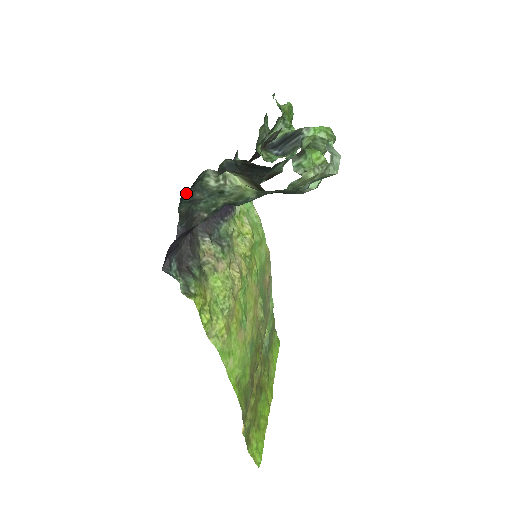
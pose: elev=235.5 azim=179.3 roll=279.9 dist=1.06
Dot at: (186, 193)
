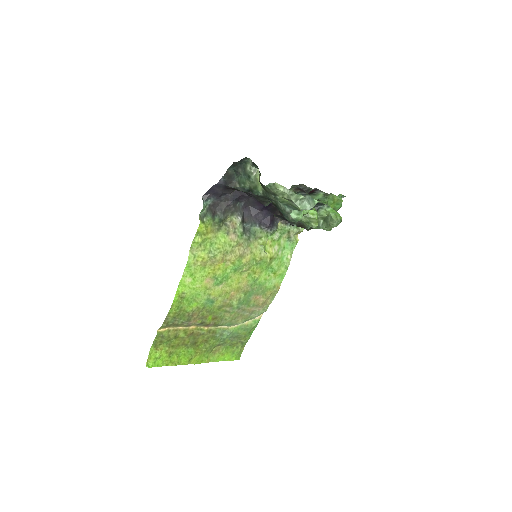
Dot at: (236, 164)
